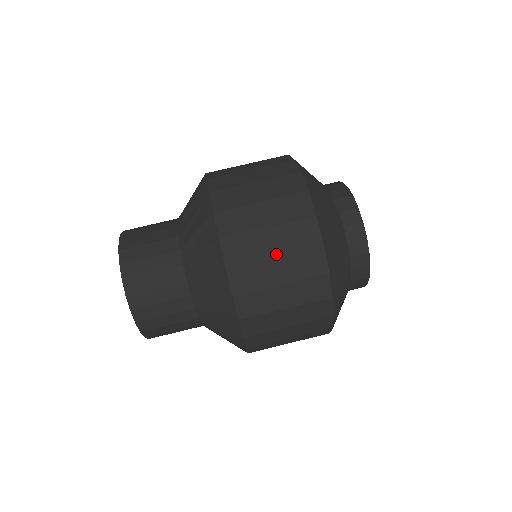
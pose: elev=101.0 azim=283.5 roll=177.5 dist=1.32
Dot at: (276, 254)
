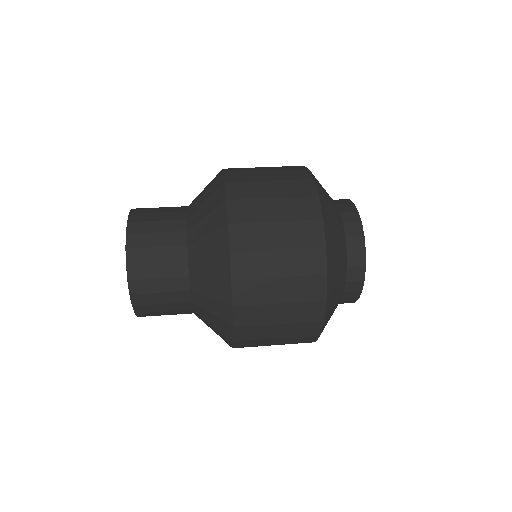
Dot at: (268, 170)
